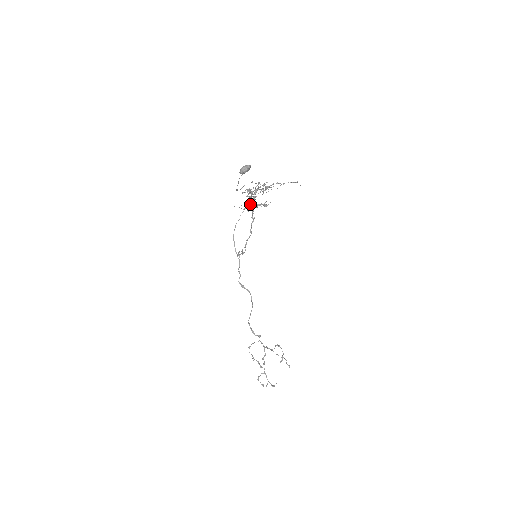
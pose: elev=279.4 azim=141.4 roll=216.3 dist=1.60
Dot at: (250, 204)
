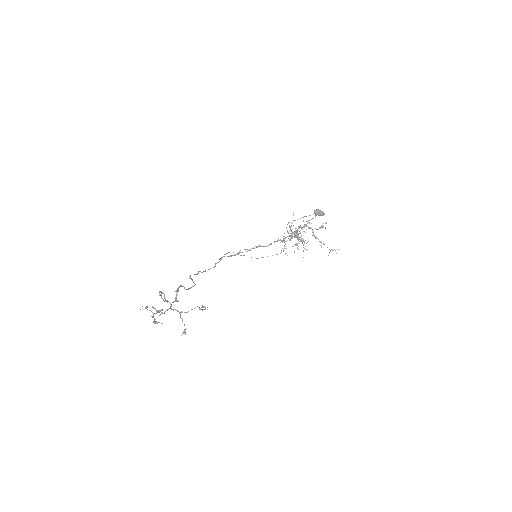
Dot at: occluded
